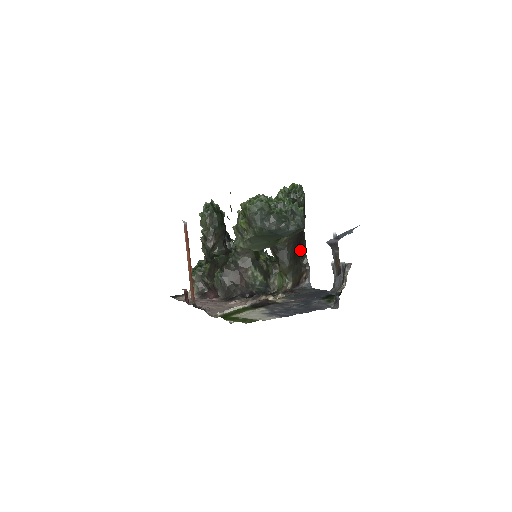
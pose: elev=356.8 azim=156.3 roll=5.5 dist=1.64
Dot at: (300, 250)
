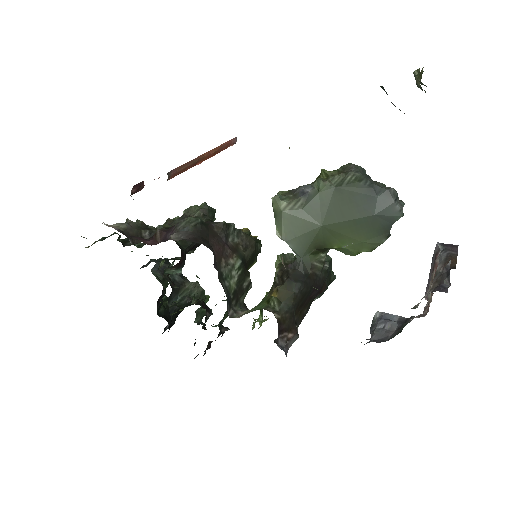
Dot at: (304, 307)
